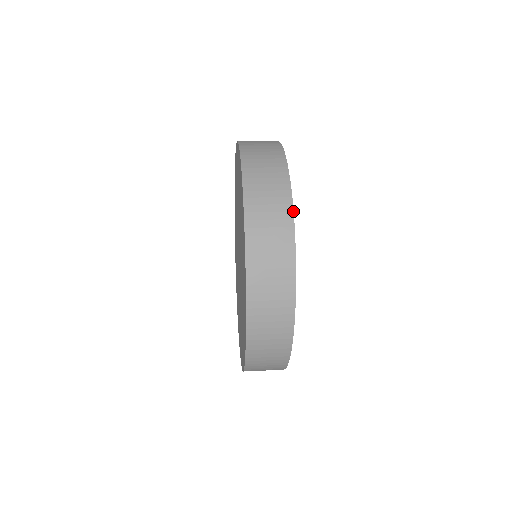
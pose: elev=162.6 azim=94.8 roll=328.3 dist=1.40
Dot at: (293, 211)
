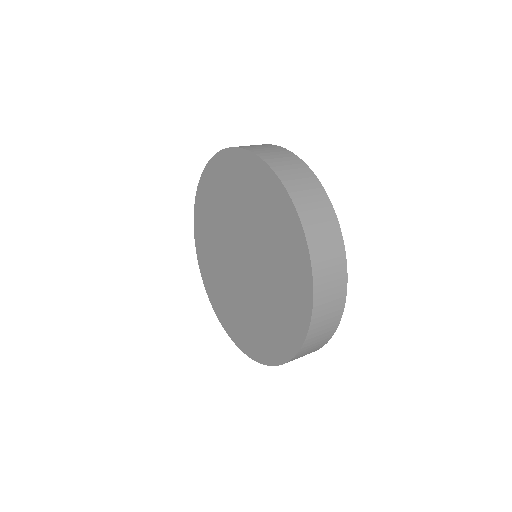
Dot at: occluded
